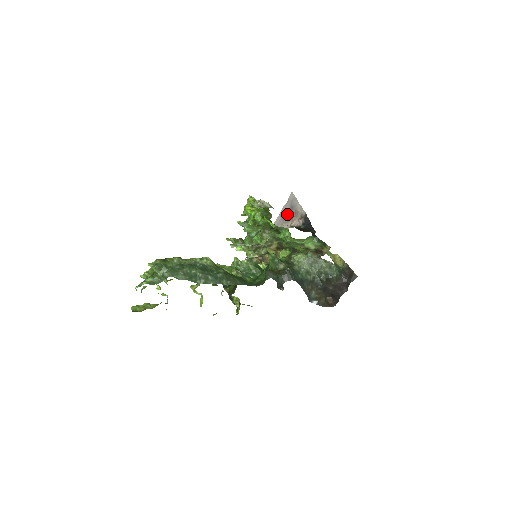
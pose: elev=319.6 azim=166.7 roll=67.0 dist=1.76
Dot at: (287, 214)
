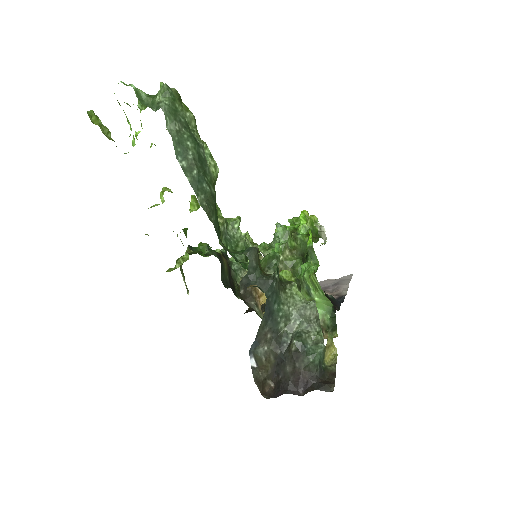
Dot at: (324, 286)
